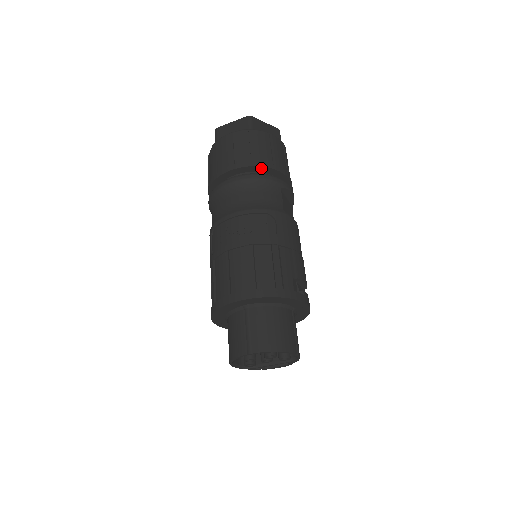
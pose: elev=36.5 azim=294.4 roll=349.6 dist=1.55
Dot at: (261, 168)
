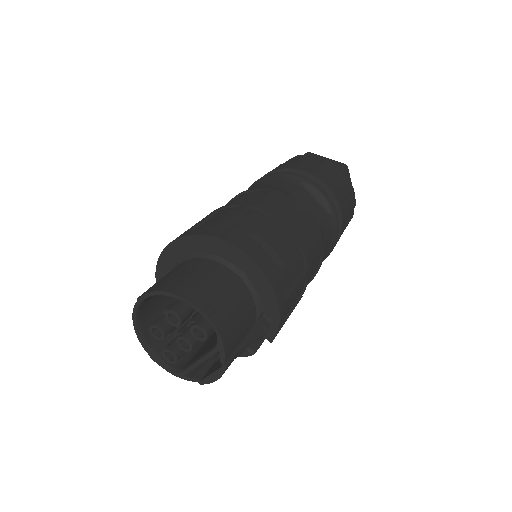
Dot at: (286, 171)
